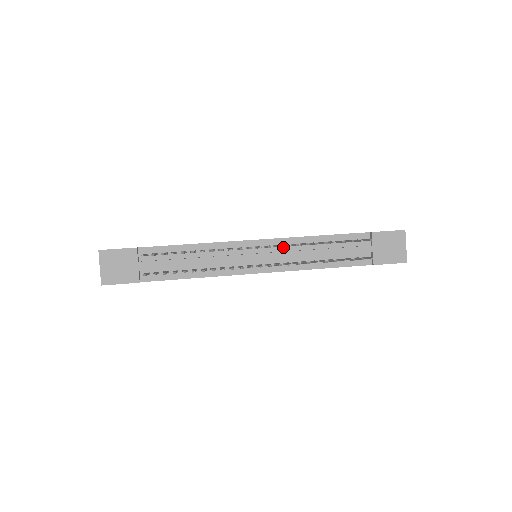
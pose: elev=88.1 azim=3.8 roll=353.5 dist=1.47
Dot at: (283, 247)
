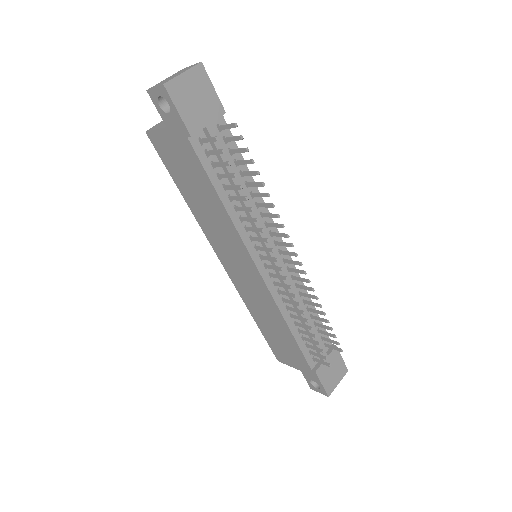
Dot at: (291, 277)
